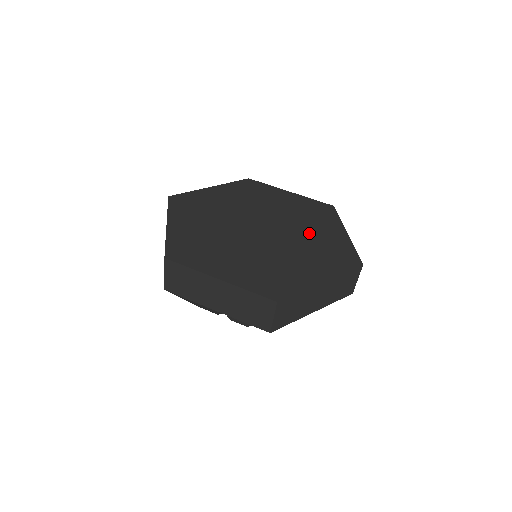
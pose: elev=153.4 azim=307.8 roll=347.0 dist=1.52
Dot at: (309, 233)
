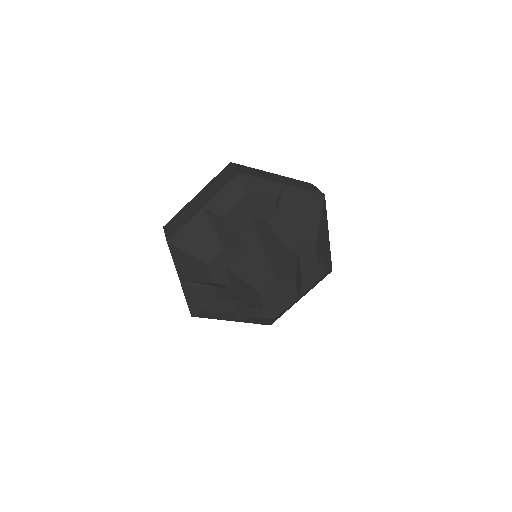
Dot at: occluded
